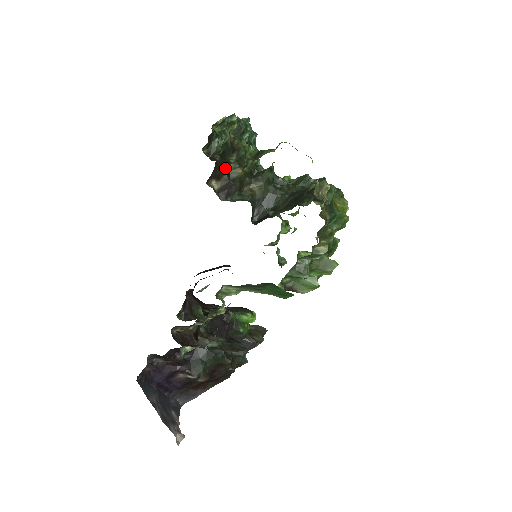
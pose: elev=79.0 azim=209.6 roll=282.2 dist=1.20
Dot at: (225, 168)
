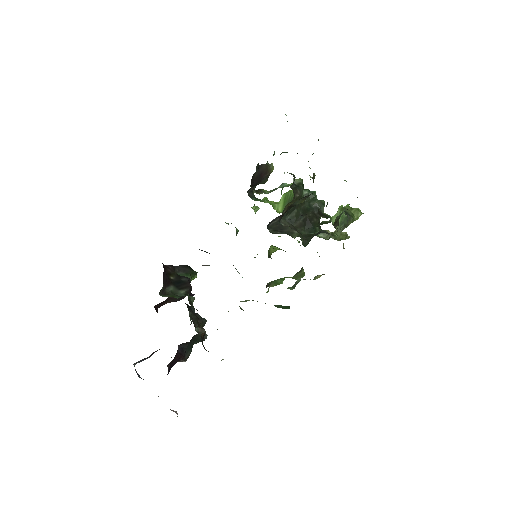
Dot at: (300, 199)
